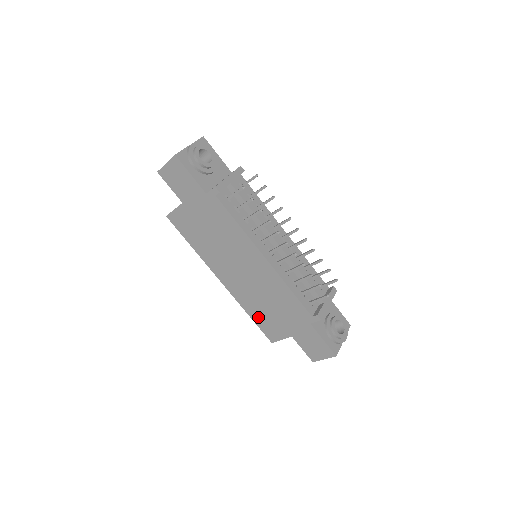
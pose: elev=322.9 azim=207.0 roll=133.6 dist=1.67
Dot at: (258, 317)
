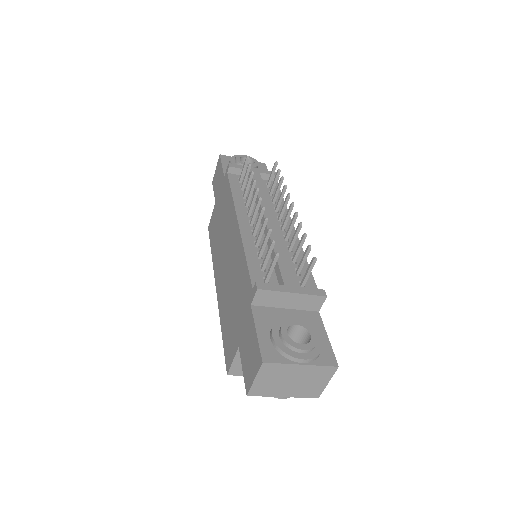
Dot at: (225, 328)
